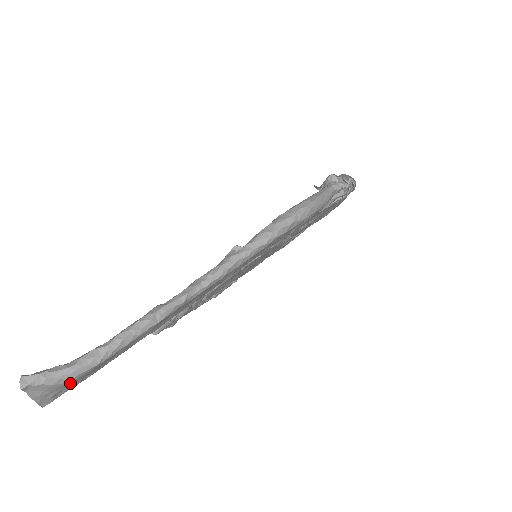
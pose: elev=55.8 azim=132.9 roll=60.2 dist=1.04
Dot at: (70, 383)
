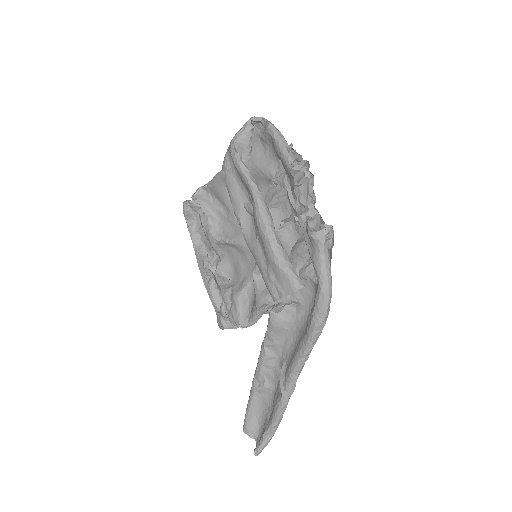
Dot at: occluded
